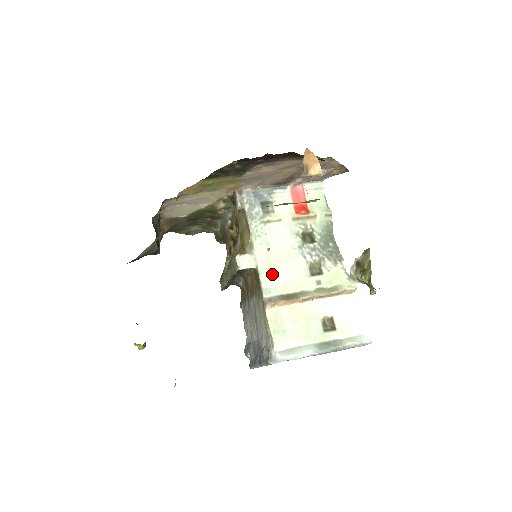
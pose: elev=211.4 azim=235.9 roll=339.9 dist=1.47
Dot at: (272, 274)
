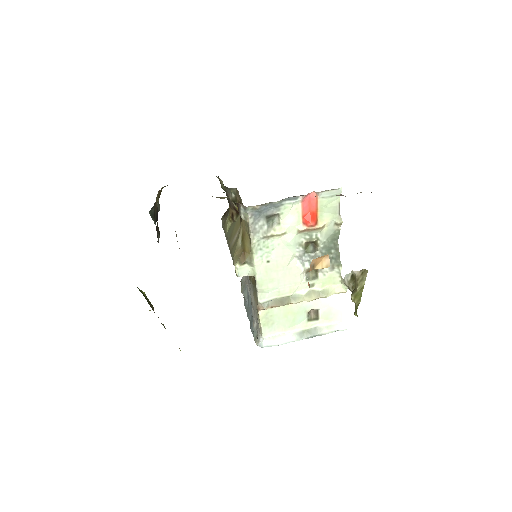
Dot at: (269, 283)
